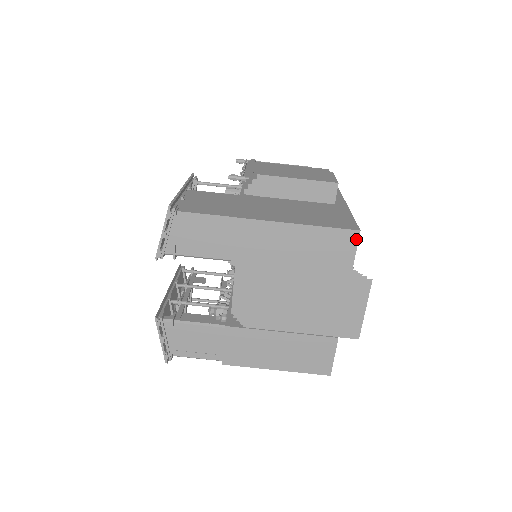
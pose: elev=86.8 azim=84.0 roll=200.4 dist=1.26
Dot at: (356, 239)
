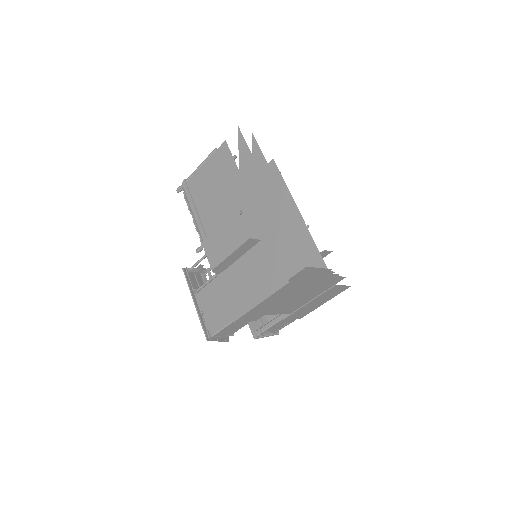
Dot at: (292, 283)
